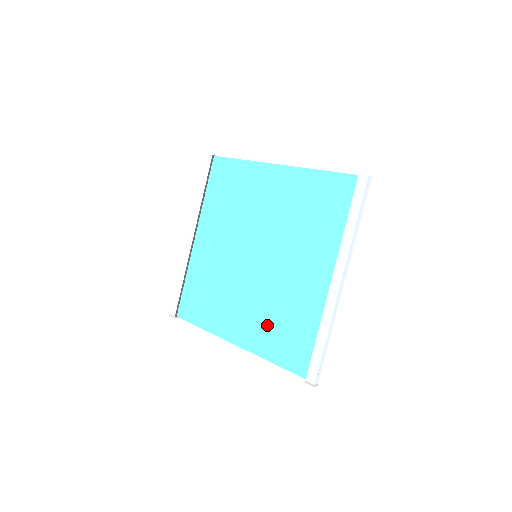
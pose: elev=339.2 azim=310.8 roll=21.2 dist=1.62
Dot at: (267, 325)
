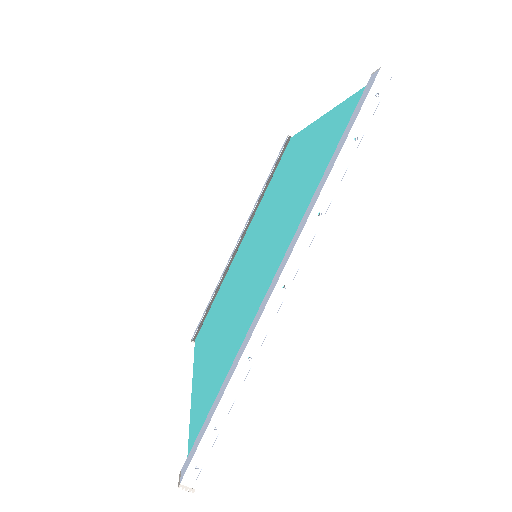
Dot at: (214, 360)
